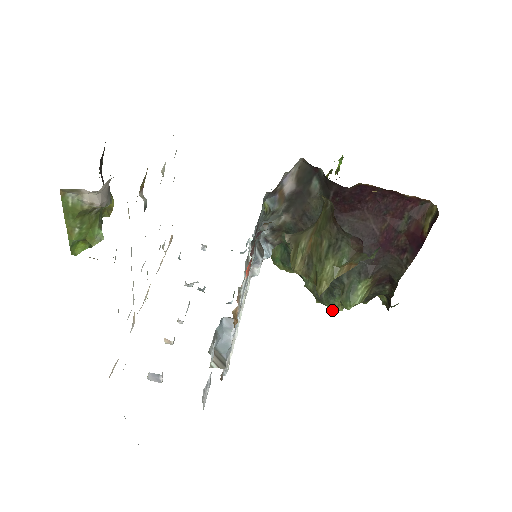
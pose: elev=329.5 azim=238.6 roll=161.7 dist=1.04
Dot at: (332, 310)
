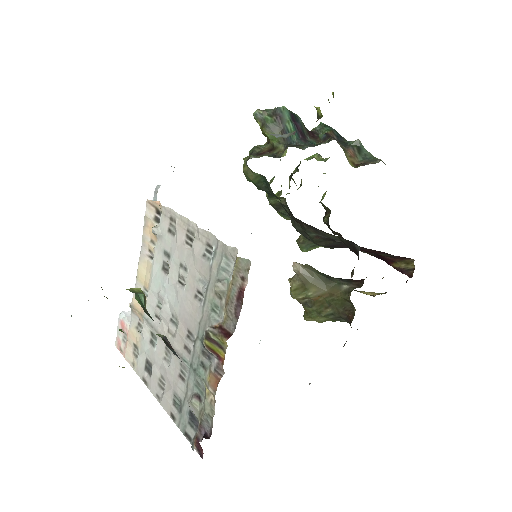
Dot at: (281, 216)
